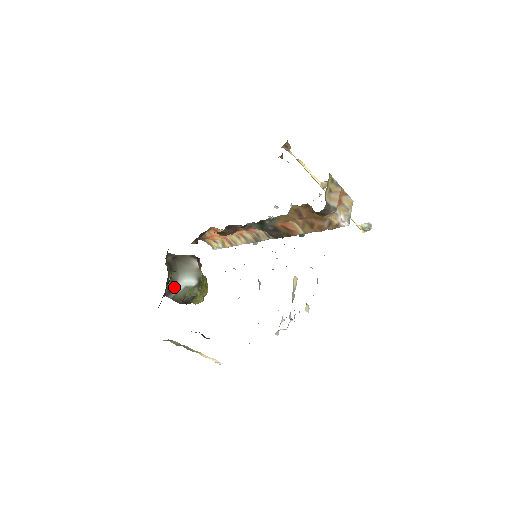
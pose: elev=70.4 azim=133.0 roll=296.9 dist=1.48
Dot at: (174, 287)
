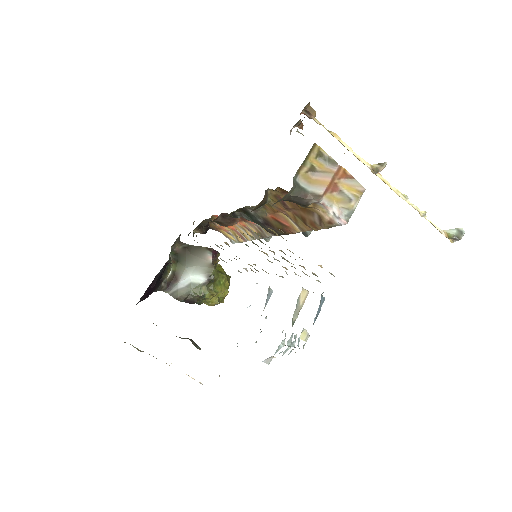
Dot at: (176, 282)
